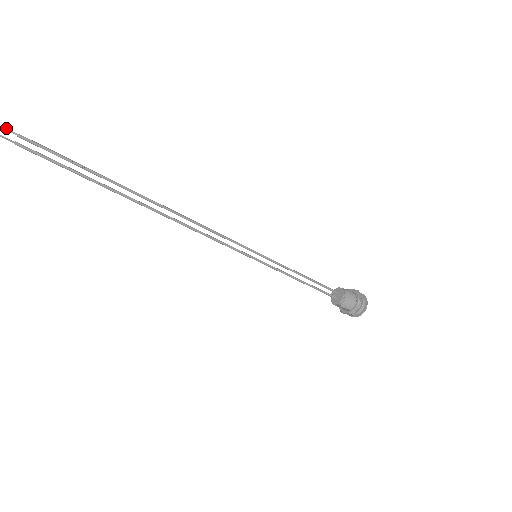
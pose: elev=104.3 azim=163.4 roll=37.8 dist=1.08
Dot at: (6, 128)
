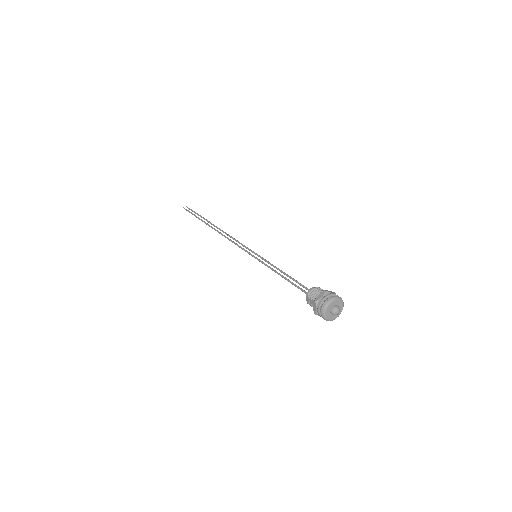
Dot at: occluded
